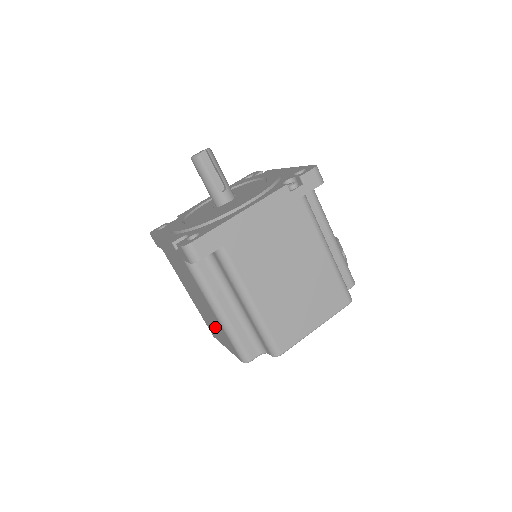
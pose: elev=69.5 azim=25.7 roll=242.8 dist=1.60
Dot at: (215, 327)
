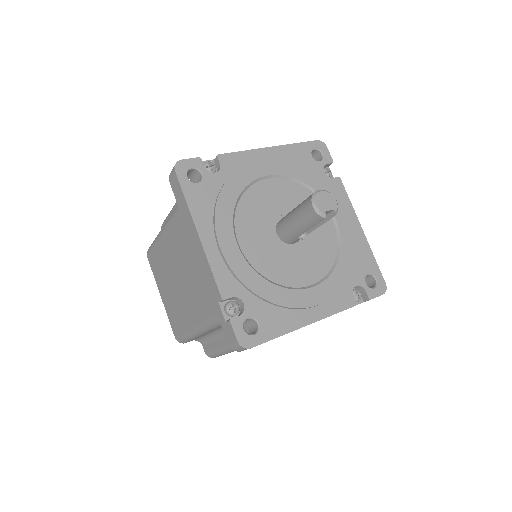
Dot at: (171, 295)
